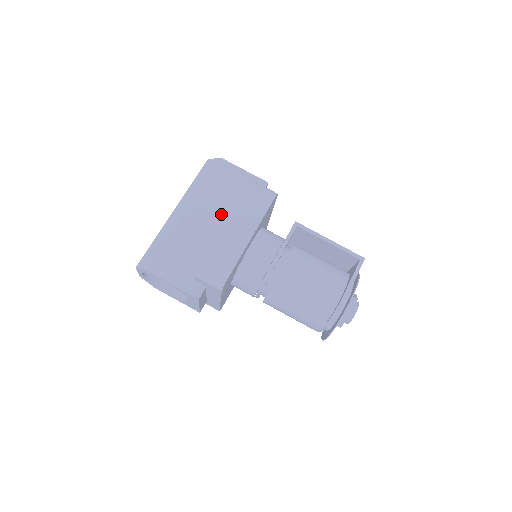
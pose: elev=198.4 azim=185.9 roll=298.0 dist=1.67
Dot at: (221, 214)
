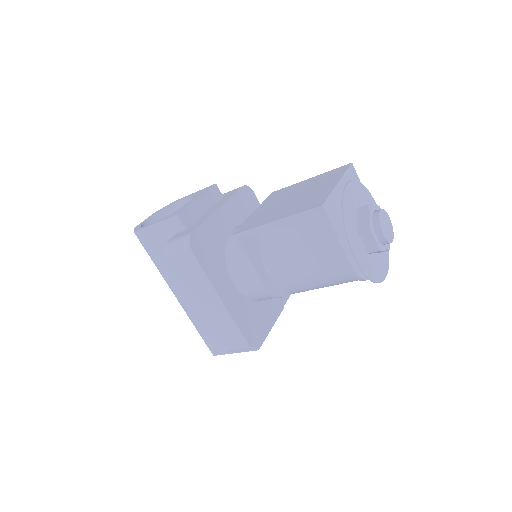
Dot at: occluded
